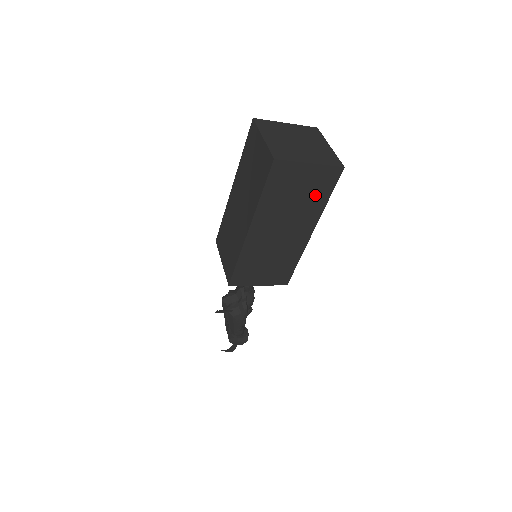
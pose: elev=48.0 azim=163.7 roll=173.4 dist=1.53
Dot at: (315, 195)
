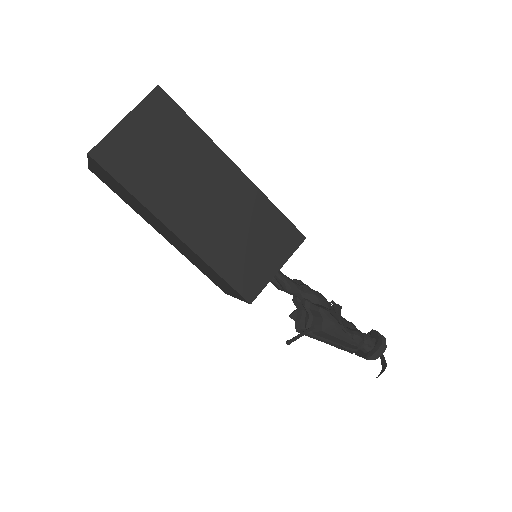
Dot at: (177, 136)
